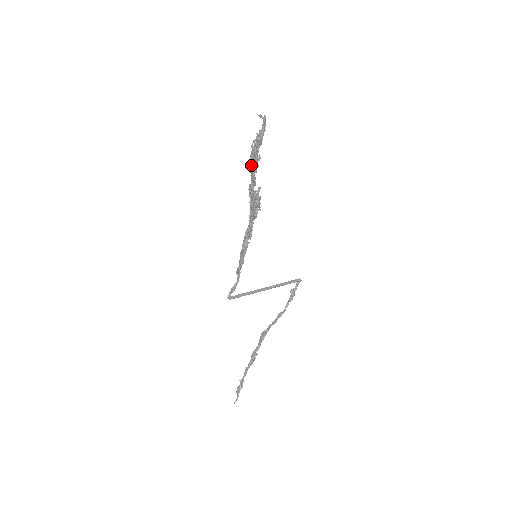
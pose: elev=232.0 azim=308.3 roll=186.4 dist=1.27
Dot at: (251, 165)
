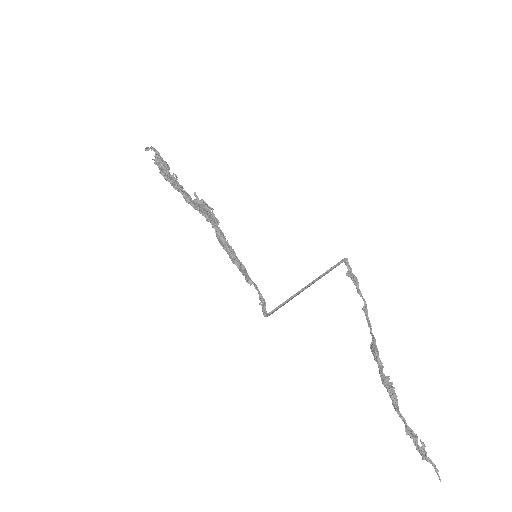
Dot at: (171, 184)
